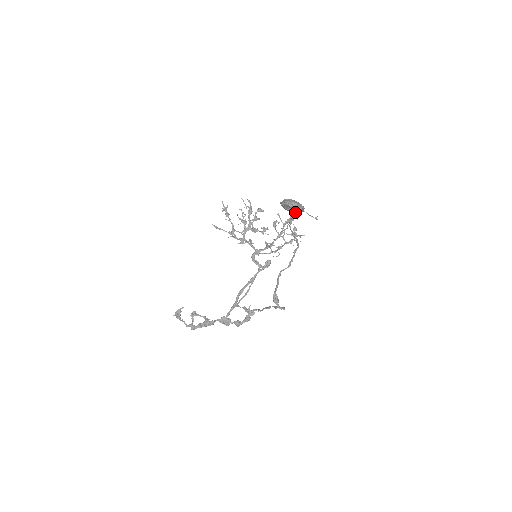
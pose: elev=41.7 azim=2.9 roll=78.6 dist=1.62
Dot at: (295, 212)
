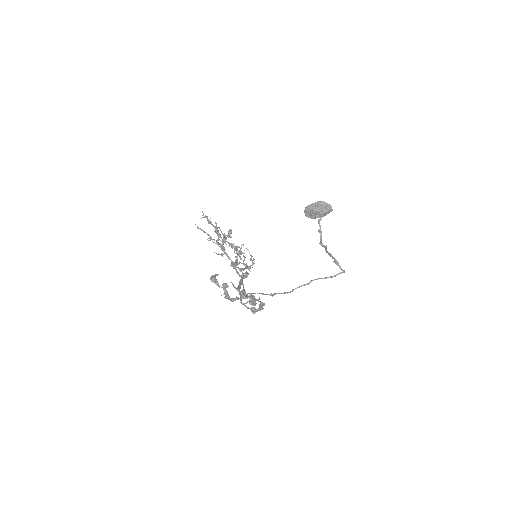
Dot at: (326, 212)
